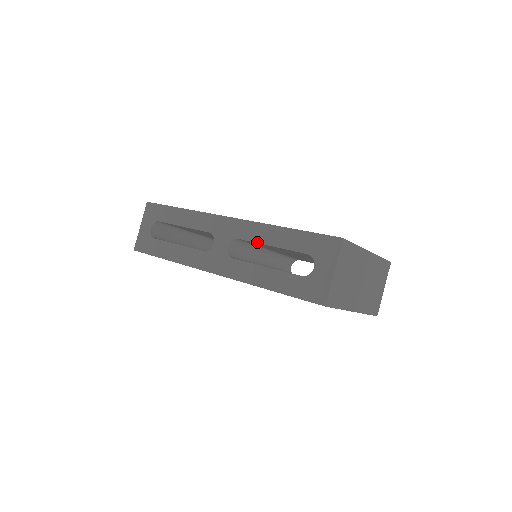
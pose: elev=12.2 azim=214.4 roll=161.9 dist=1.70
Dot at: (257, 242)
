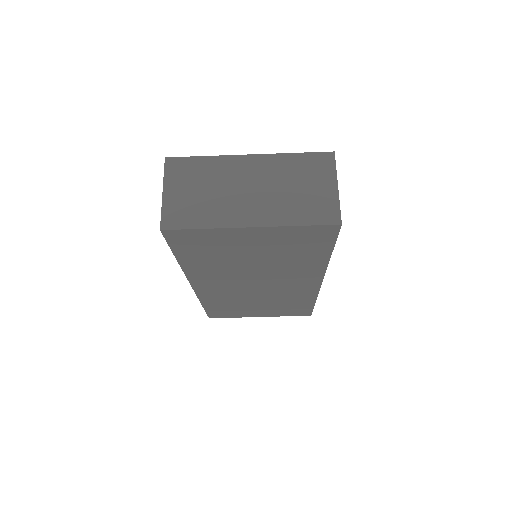
Dot at: occluded
